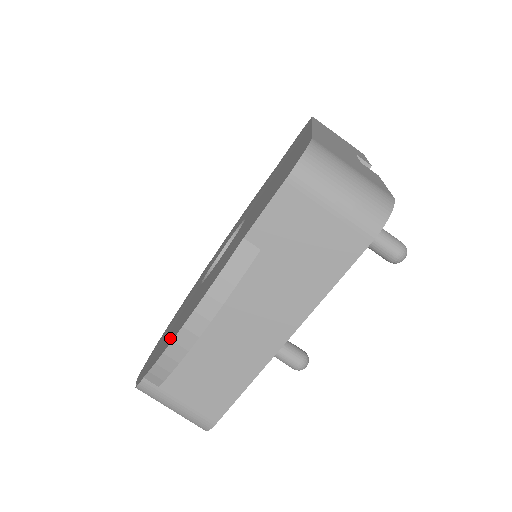
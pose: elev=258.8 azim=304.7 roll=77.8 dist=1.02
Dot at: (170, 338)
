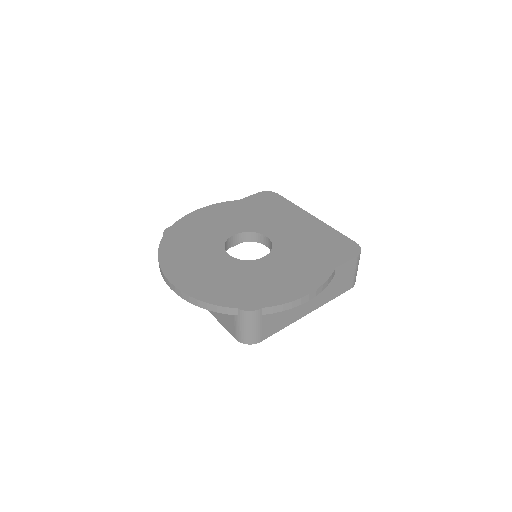
Dot at: (280, 293)
